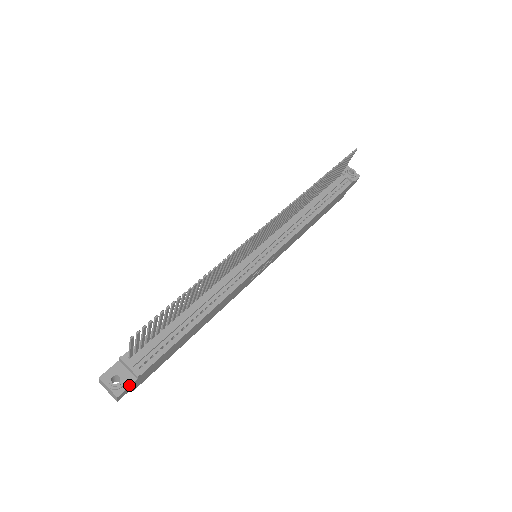
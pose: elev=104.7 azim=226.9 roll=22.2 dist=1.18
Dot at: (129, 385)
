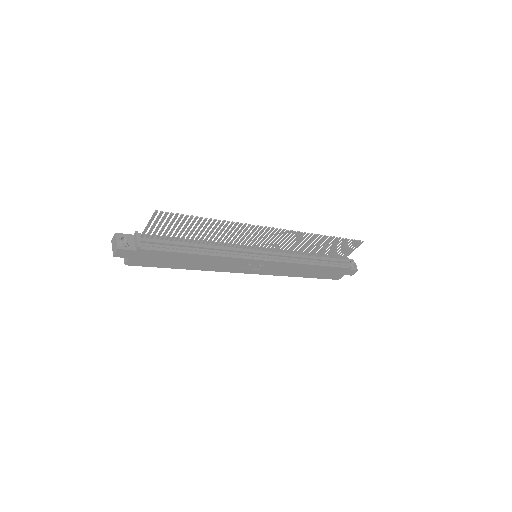
Dot at: (129, 249)
